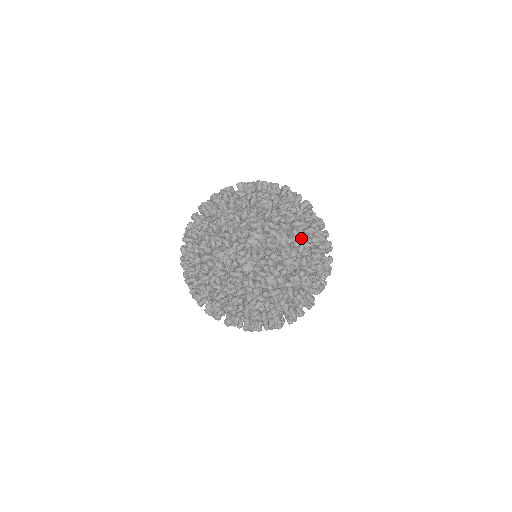
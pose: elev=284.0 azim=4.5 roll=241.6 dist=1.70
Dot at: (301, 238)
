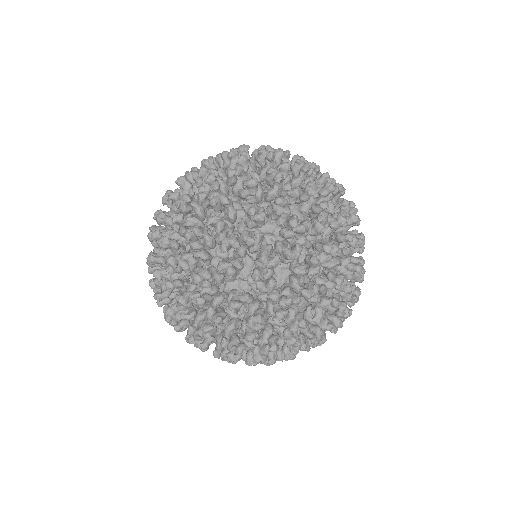
Dot at: occluded
